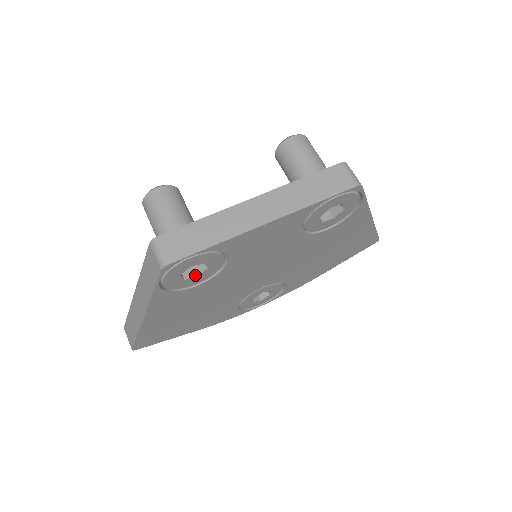
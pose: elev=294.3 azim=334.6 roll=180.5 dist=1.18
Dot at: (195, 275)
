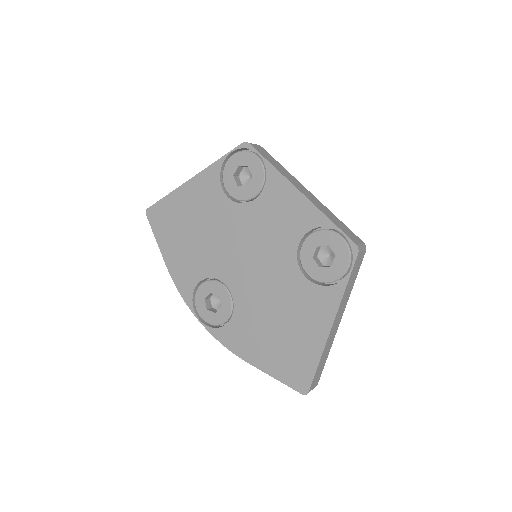
Dot at: (238, 184)
